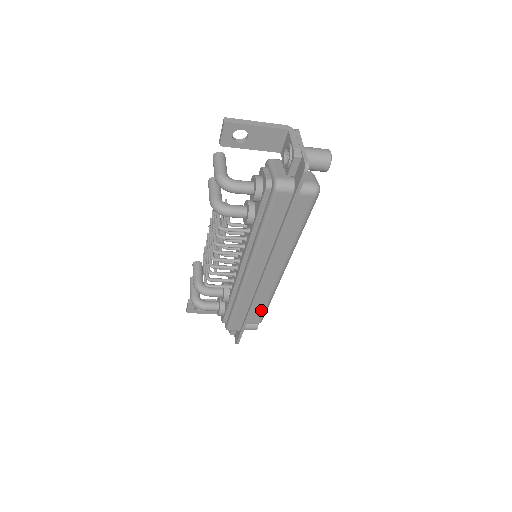
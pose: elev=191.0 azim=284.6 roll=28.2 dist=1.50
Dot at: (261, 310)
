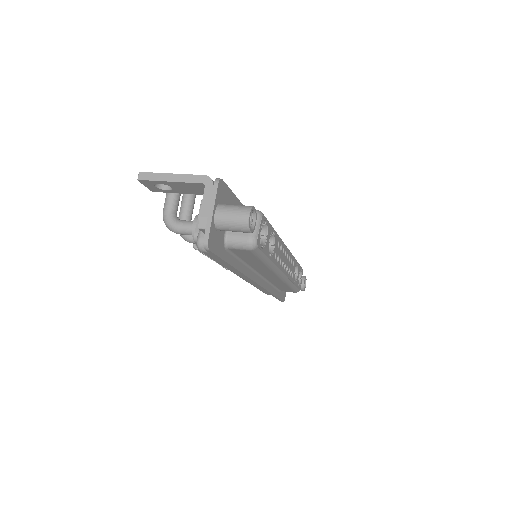
Dot at: (288, 288)
